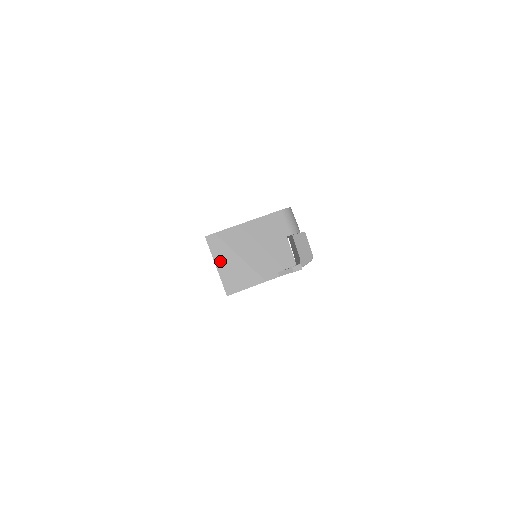
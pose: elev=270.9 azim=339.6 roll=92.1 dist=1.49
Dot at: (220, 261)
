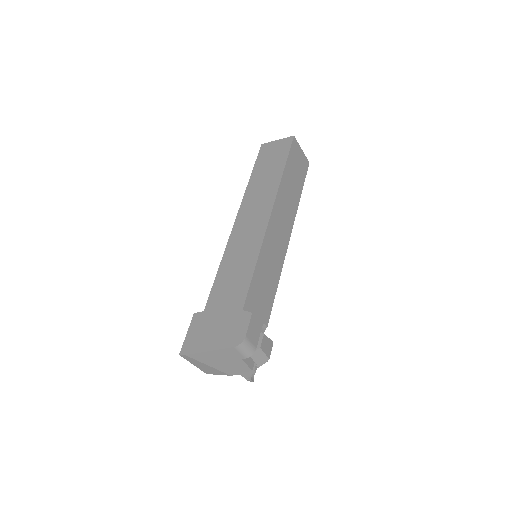
Dot at: (195, 364)
